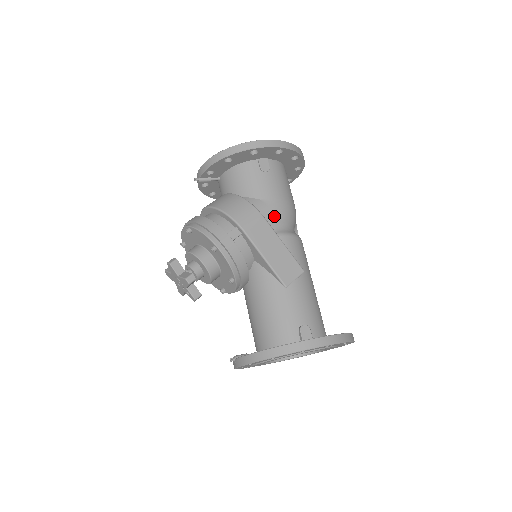
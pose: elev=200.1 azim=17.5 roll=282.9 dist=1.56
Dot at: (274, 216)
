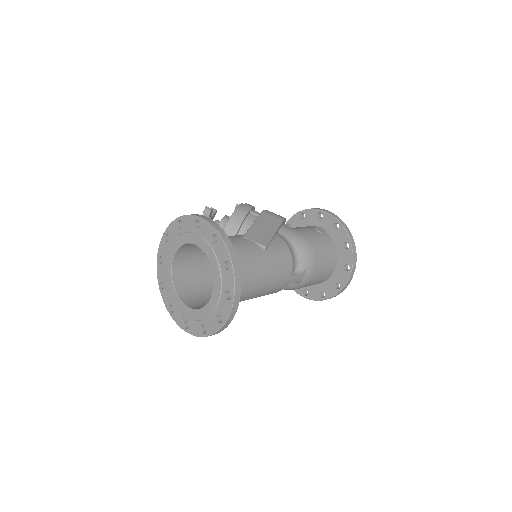
Dot at: (290, 233)
